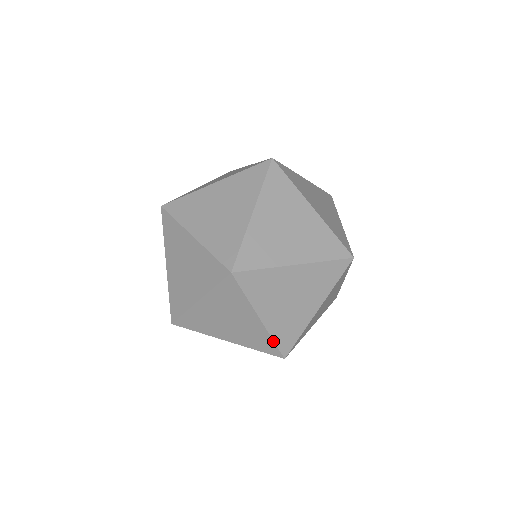
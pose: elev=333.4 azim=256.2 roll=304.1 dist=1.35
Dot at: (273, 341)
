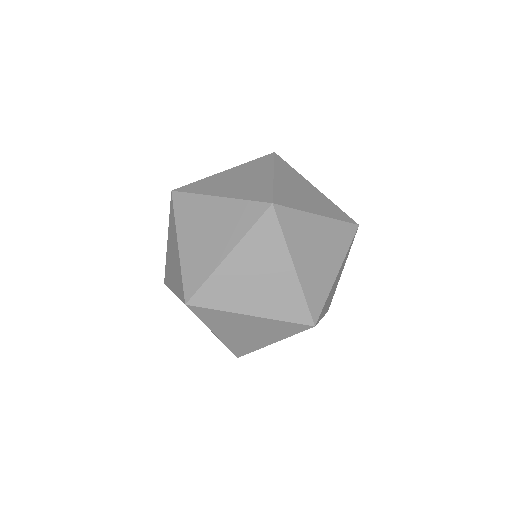
Dot at: (305, 299)
